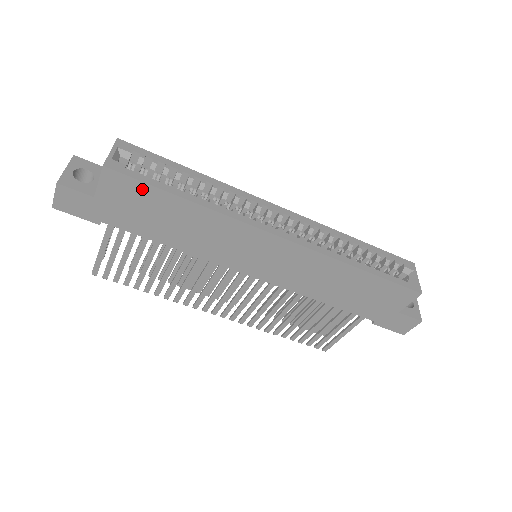
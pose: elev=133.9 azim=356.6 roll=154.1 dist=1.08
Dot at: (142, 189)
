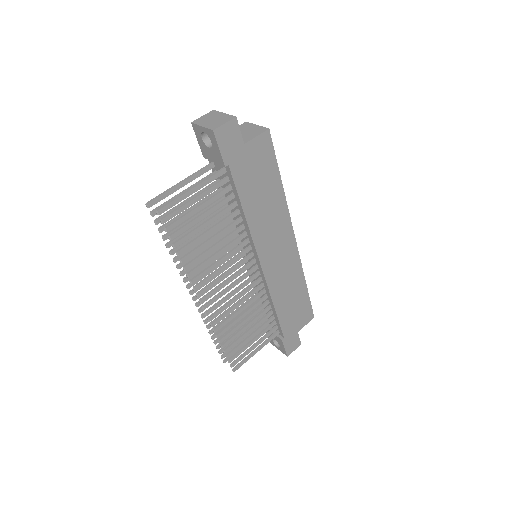
Dot at: (271, 159)
